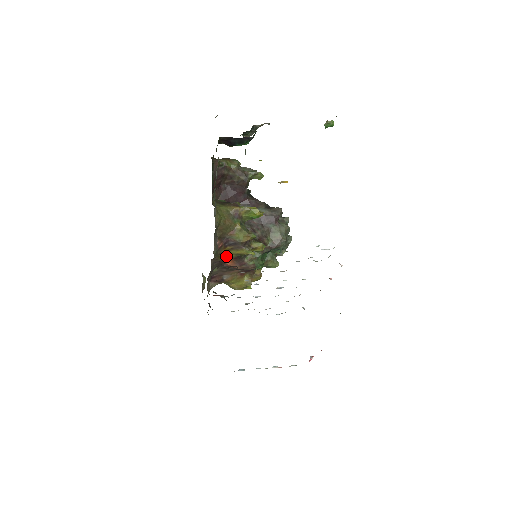
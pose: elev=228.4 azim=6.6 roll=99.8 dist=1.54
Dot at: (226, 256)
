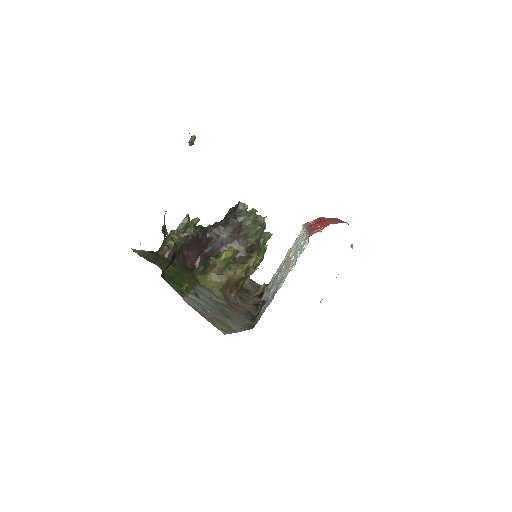
Dot at: occluded
